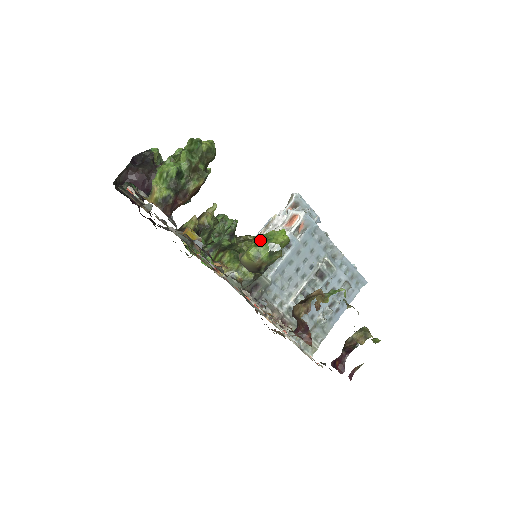
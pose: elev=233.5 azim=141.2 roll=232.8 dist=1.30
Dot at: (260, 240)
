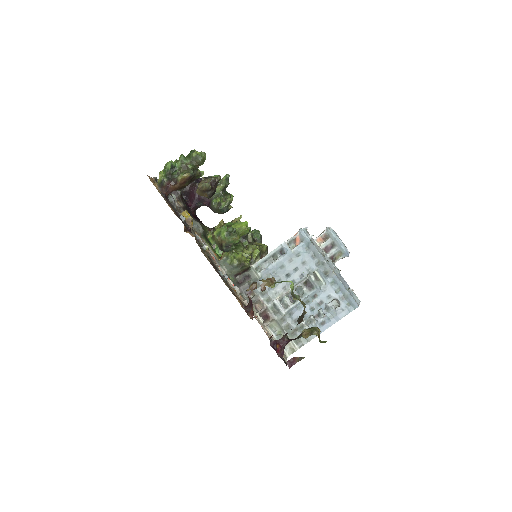
Dot at: (227, 225)
